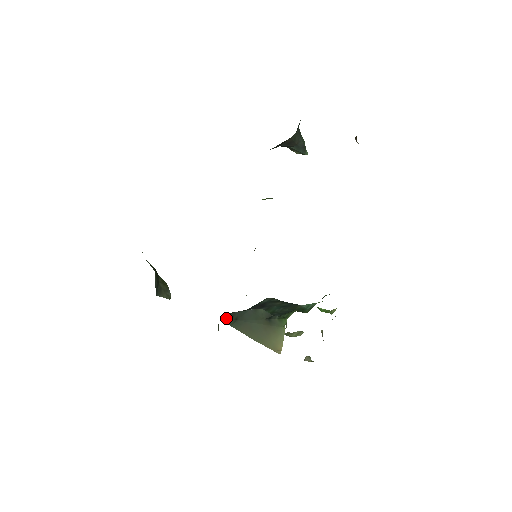
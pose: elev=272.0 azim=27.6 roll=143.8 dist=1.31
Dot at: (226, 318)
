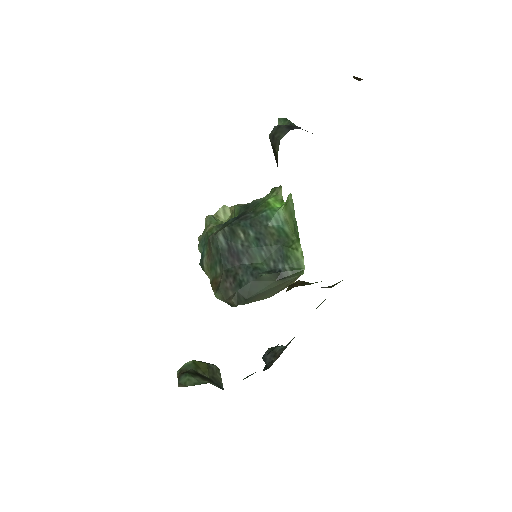
Dot at: (235, 306)
